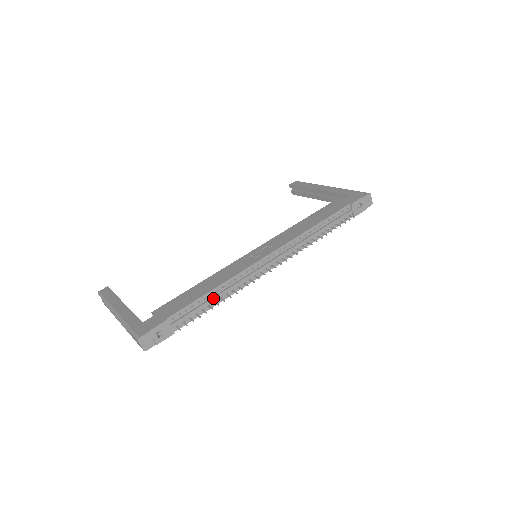
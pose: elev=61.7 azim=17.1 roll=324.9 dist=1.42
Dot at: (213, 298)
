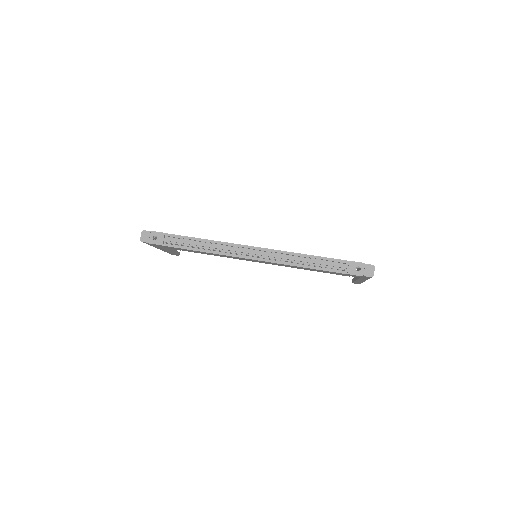
Dot at: (199, 243)
